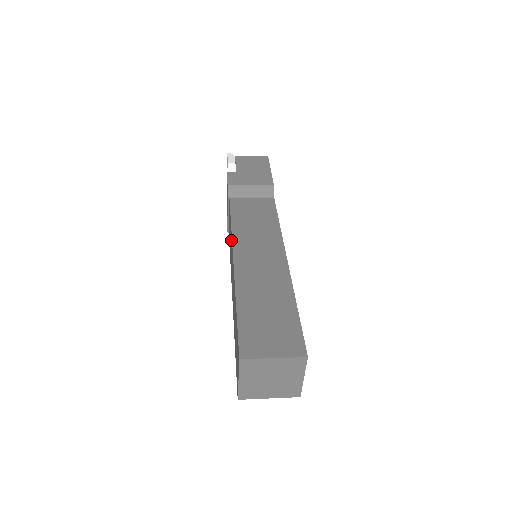
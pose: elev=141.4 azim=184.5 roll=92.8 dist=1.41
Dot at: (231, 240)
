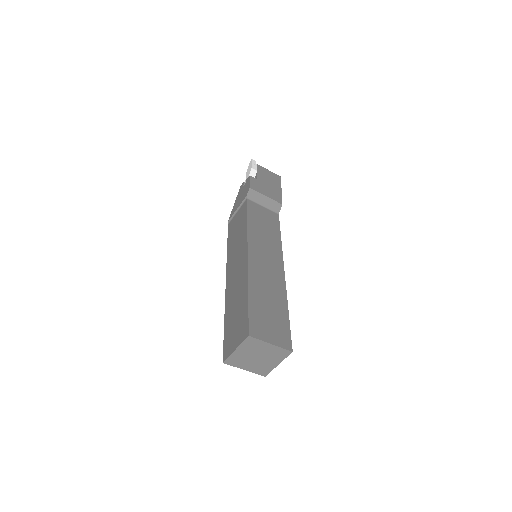
Dot at: (243, 236)
